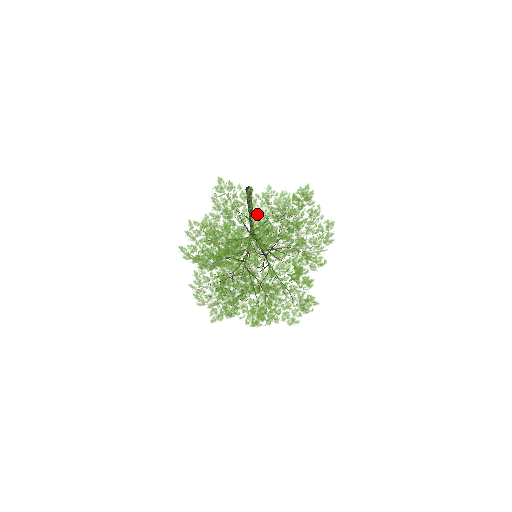
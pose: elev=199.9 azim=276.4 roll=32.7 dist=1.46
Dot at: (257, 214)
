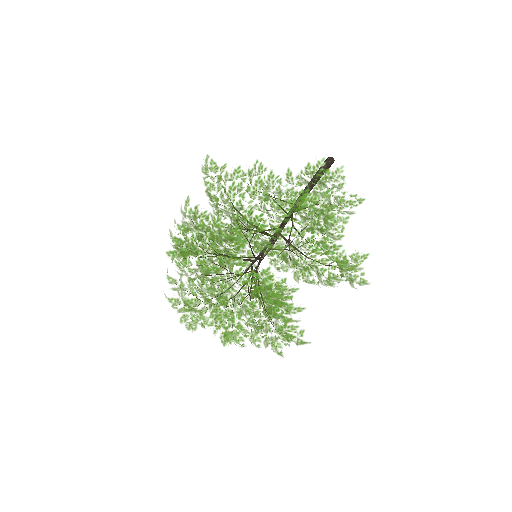
Dot at: (193, 207)
